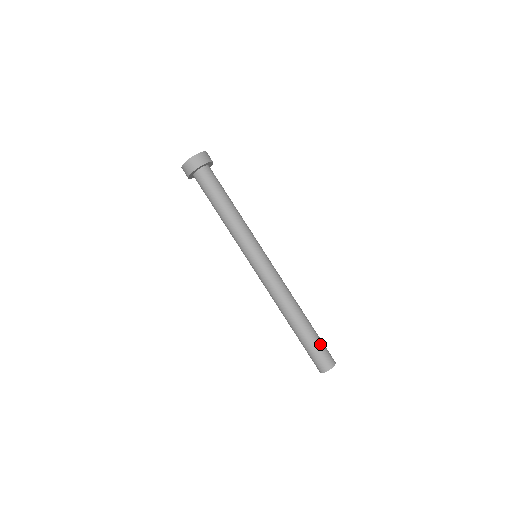
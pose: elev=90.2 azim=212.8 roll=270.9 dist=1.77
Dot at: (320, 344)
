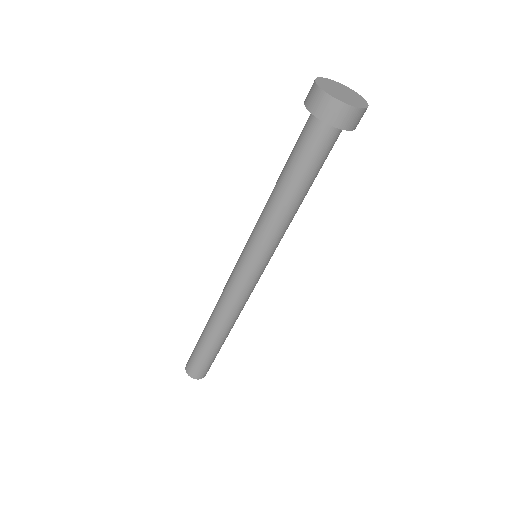
Dot at: (206, 361)
